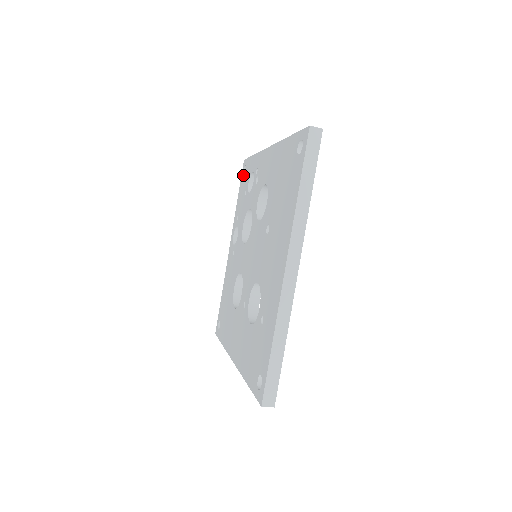
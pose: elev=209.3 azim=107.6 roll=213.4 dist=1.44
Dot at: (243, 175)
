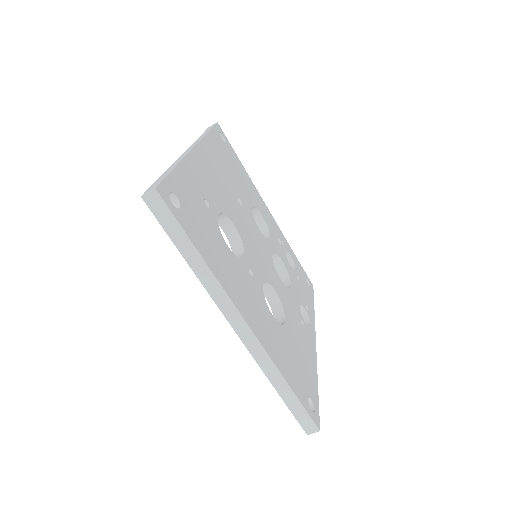
Dot at: occluded
